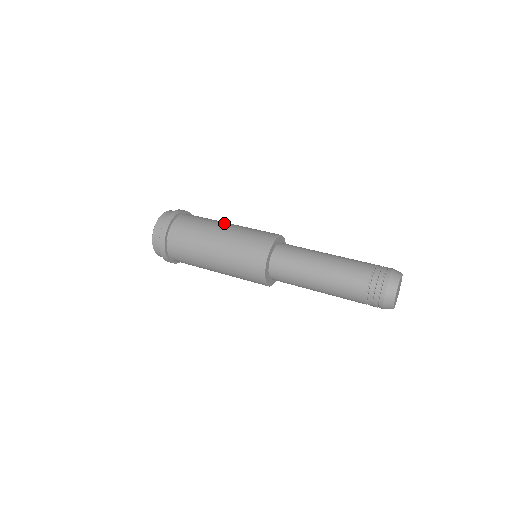
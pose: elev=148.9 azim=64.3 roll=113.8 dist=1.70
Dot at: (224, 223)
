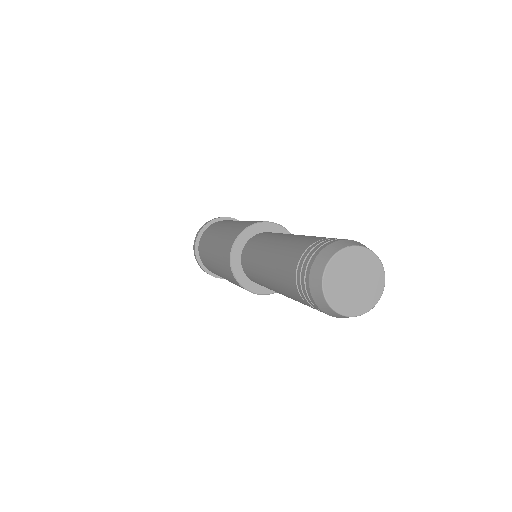
Dot at: occluded
